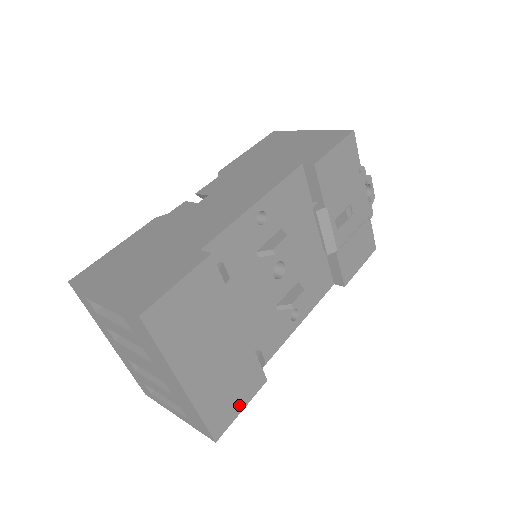
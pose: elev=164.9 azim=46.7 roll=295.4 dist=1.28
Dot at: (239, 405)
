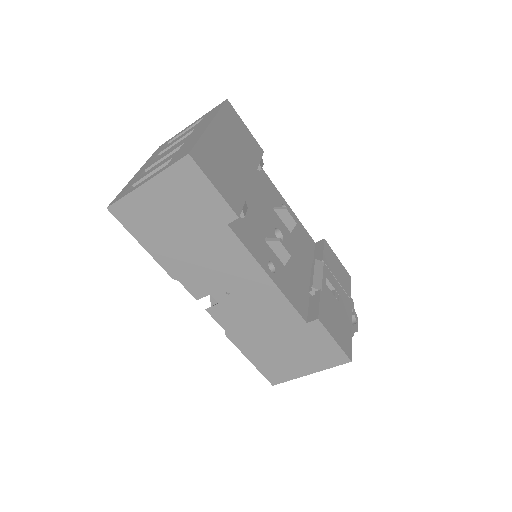
Dot at: (216, 182)
